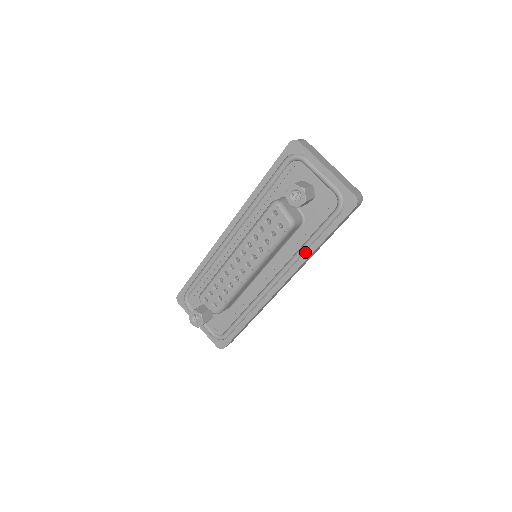
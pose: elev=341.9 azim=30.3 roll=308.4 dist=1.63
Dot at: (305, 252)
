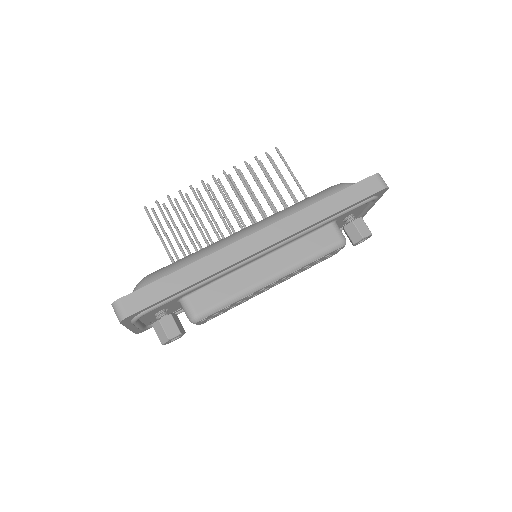
Dot at: occluded
